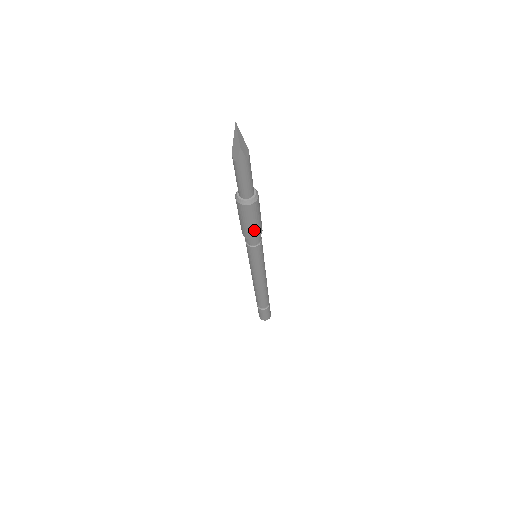
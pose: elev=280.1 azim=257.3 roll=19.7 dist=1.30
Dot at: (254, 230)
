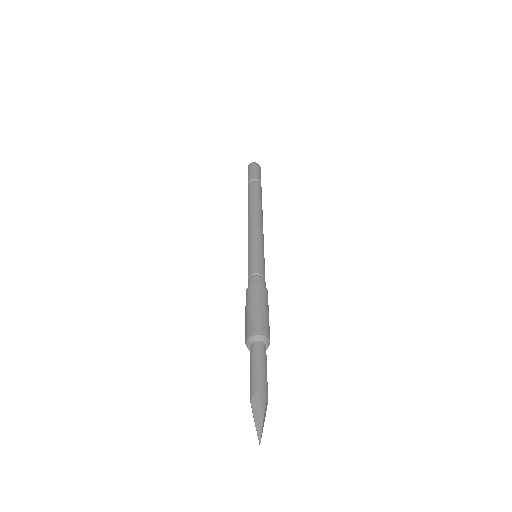
Dot at: occluded
